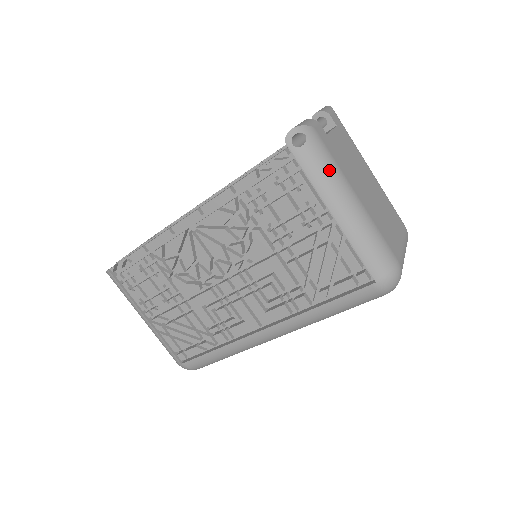
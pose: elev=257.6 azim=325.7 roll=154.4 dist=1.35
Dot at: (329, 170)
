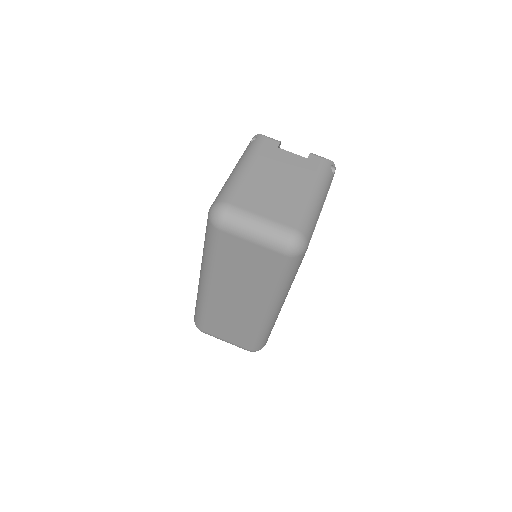
Dot at: (249, 152)
